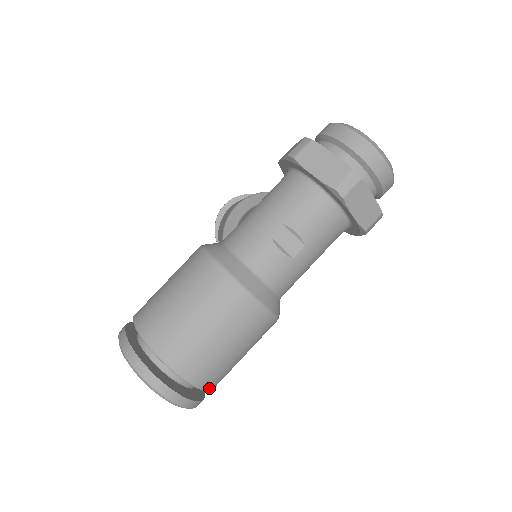
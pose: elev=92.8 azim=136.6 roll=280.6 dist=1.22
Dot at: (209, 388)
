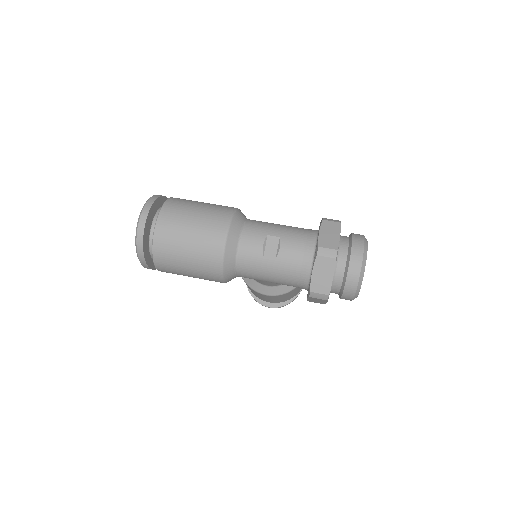
Dot at: (156, 260)
